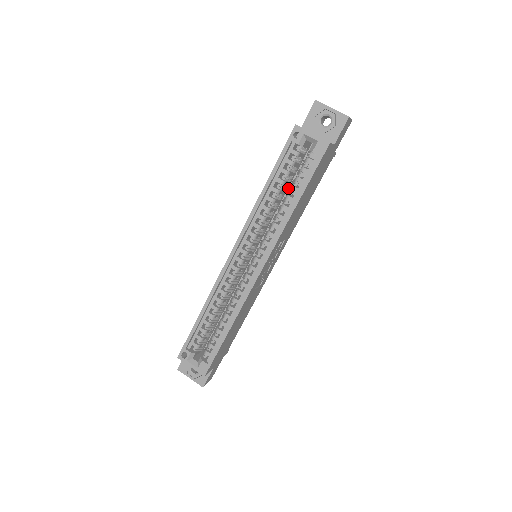
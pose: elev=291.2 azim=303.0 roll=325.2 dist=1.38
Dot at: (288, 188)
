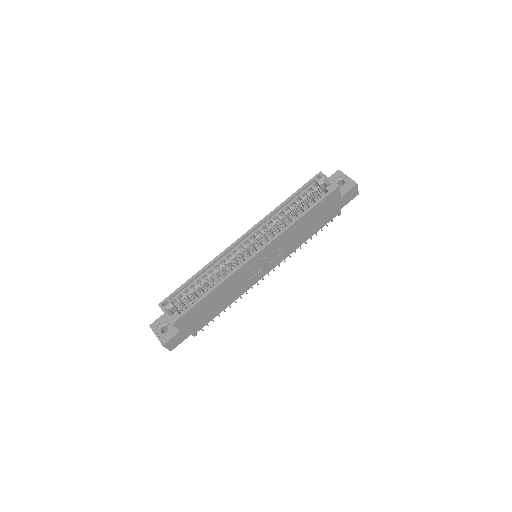
Dot at: occluded
